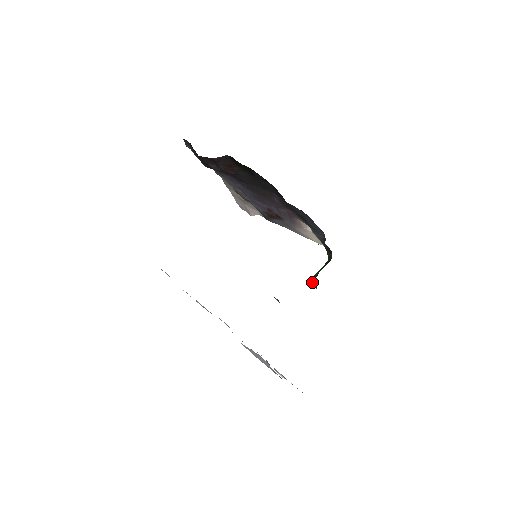
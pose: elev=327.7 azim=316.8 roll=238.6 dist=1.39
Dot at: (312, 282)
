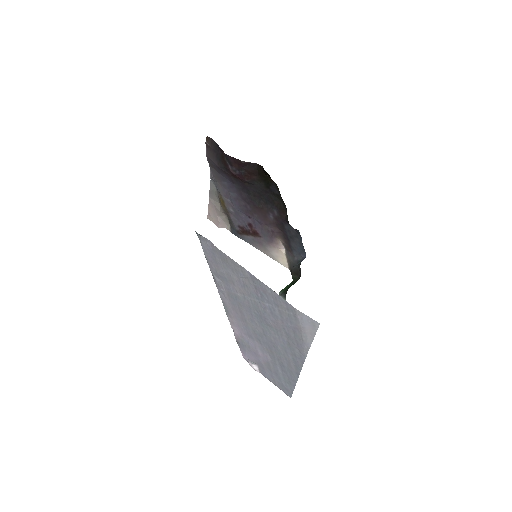
Dot at: (280, 295)
